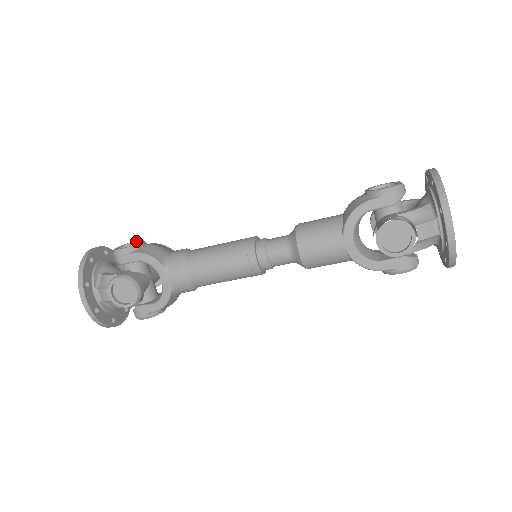
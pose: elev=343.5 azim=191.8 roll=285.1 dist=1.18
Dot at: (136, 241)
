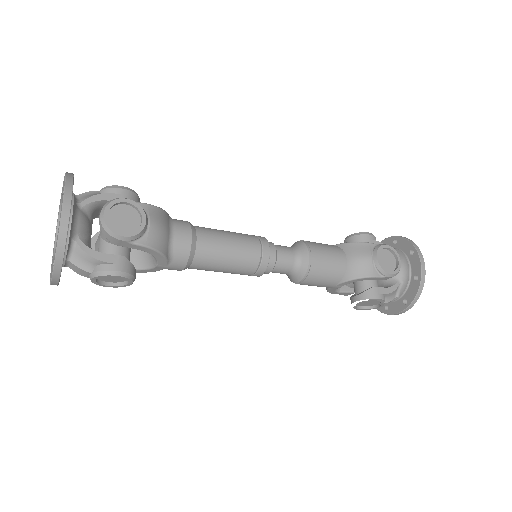
Dot at: (130, 203)
